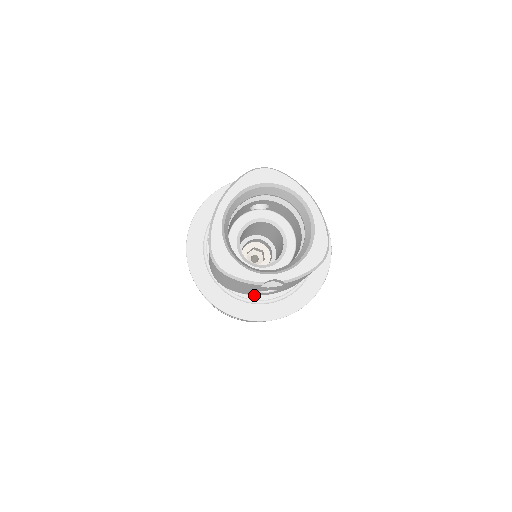
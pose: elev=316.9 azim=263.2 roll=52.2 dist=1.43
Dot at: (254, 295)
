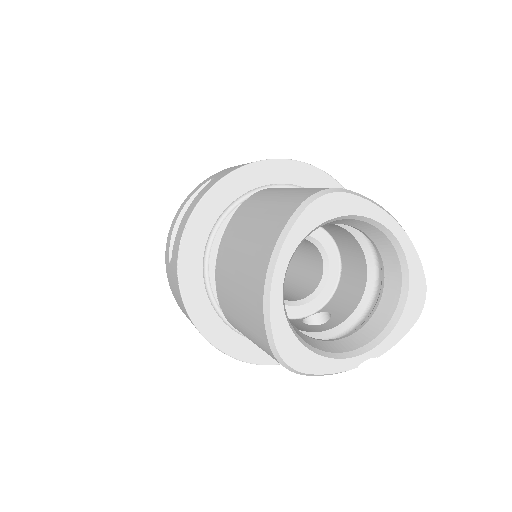
Dot at: occluded
